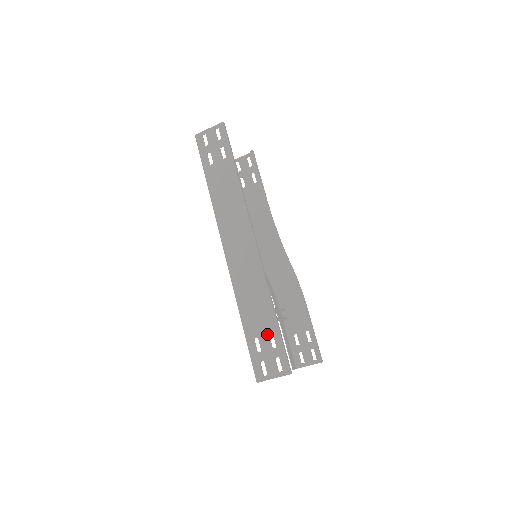
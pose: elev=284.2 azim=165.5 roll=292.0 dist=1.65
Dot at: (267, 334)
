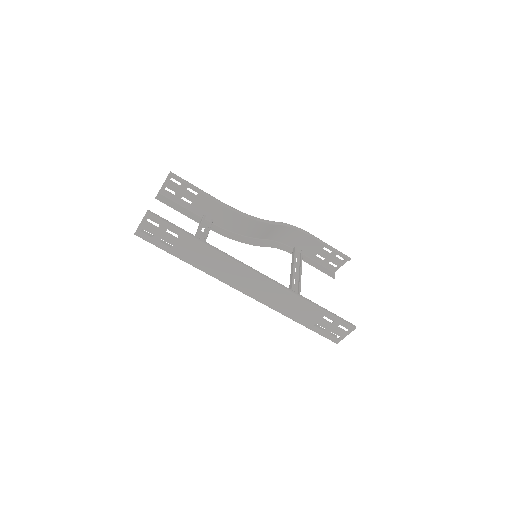
Dot at: (321, 319)
